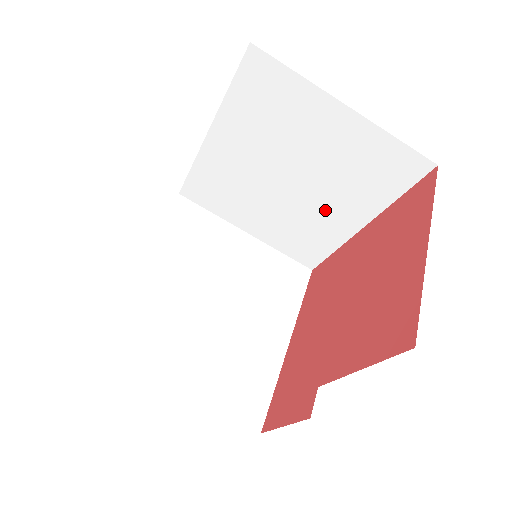
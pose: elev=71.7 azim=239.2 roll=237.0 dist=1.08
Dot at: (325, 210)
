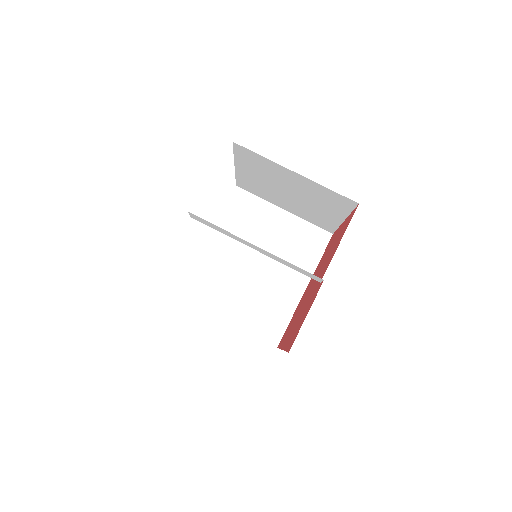
Dot at: (280, 282)
